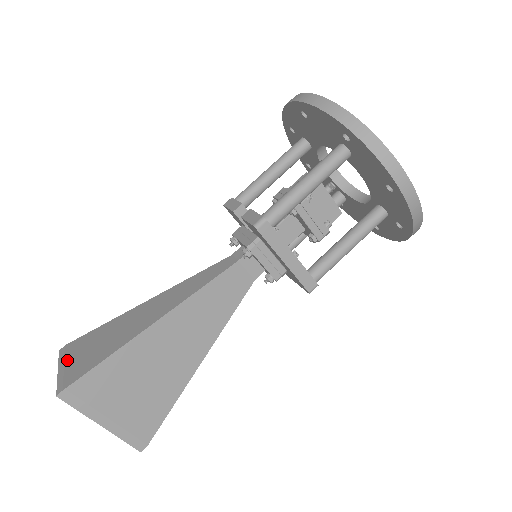
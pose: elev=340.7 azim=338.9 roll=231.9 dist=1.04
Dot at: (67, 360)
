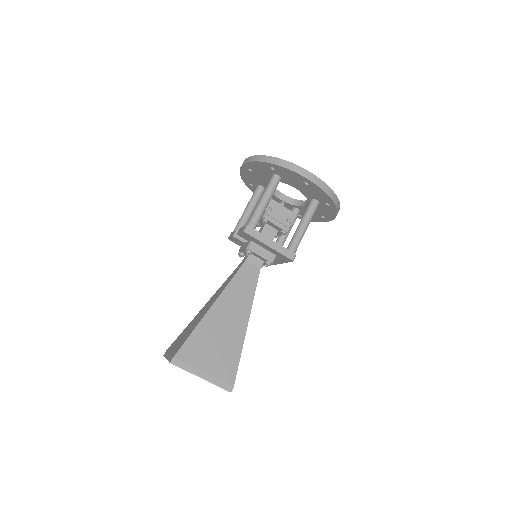
Dot at: (169, 352)
